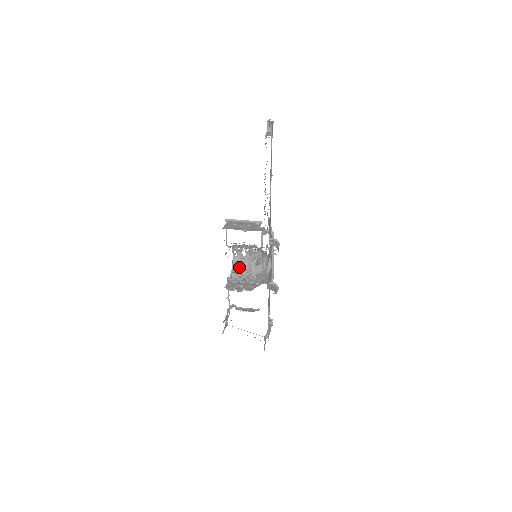
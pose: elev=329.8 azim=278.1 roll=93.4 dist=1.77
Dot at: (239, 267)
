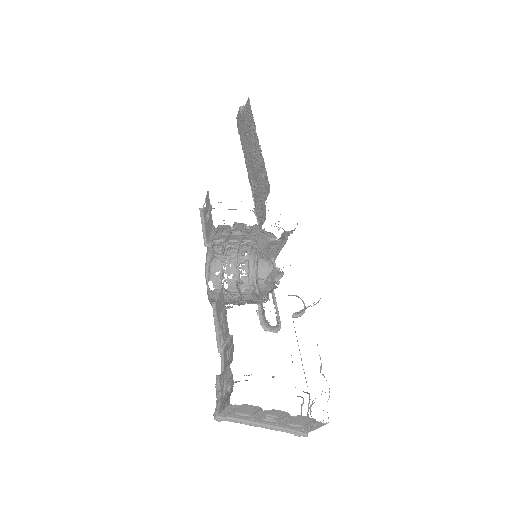
Dot at: occluded
